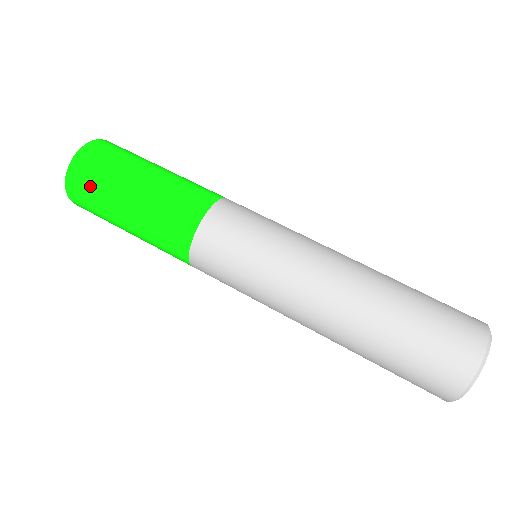
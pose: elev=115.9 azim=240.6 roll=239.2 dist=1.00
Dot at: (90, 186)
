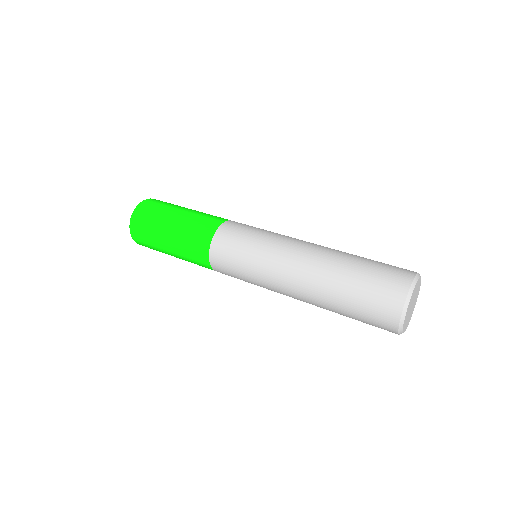
Dot at: (149, 214)
